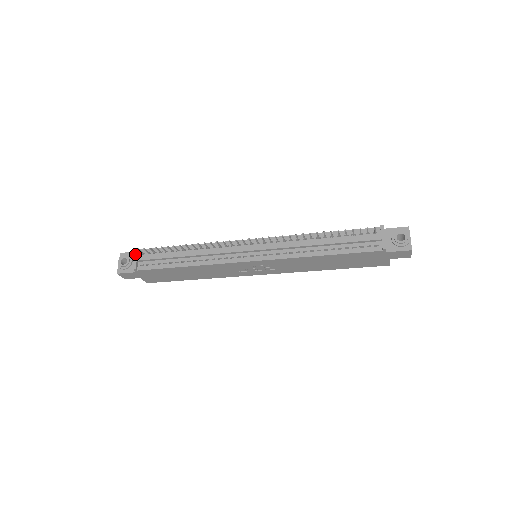
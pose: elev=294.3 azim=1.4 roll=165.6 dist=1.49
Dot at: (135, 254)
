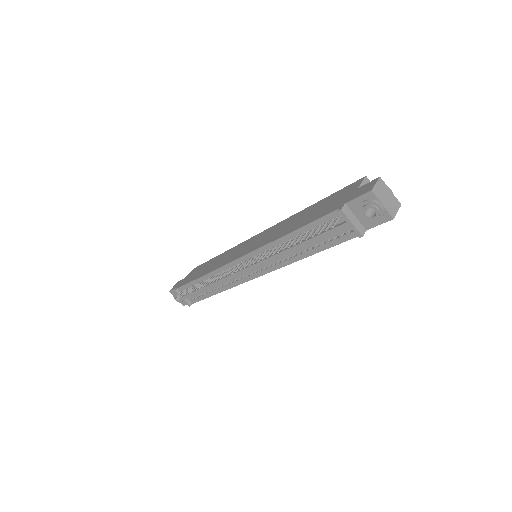
Dot at: occluded
